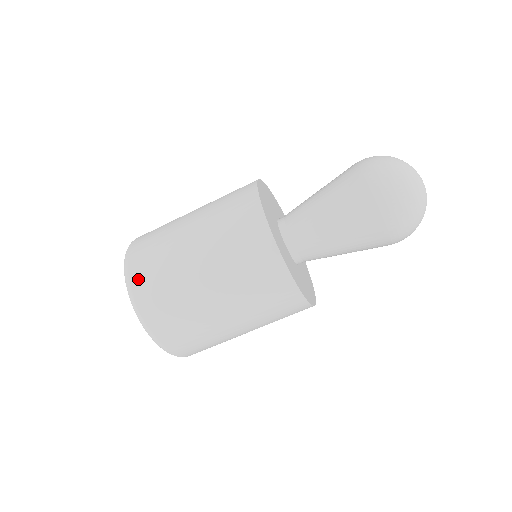
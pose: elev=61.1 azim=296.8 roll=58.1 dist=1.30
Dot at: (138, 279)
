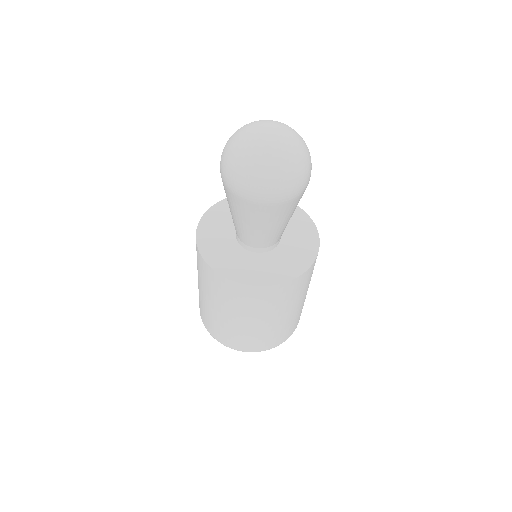
Dot at: (206, 325)
